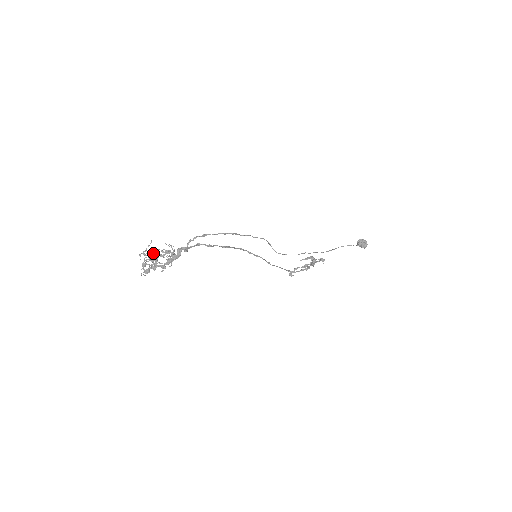
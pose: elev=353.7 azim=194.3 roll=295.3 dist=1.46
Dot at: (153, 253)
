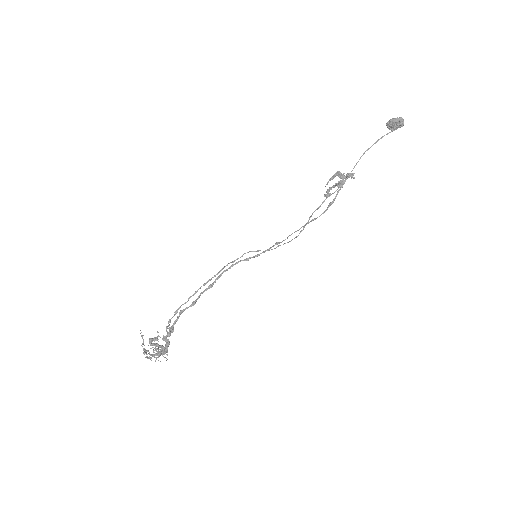
Dot at: (146, 351)
